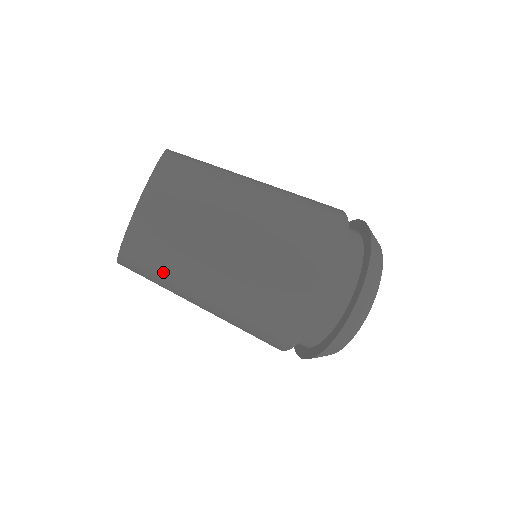
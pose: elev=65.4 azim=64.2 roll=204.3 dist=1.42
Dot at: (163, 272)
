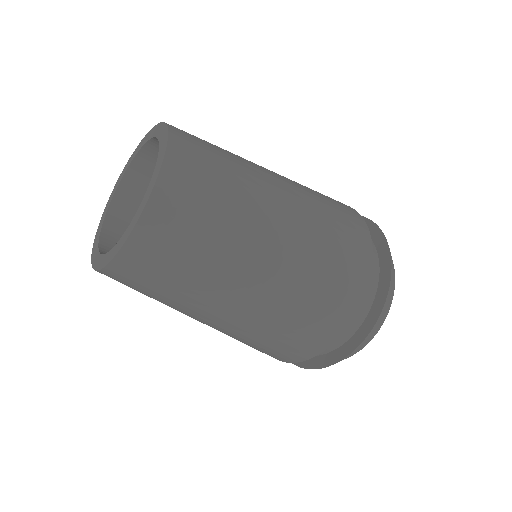
Dot at: occluded
